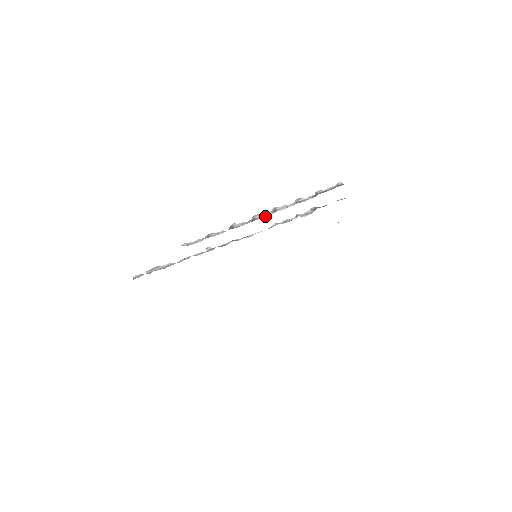
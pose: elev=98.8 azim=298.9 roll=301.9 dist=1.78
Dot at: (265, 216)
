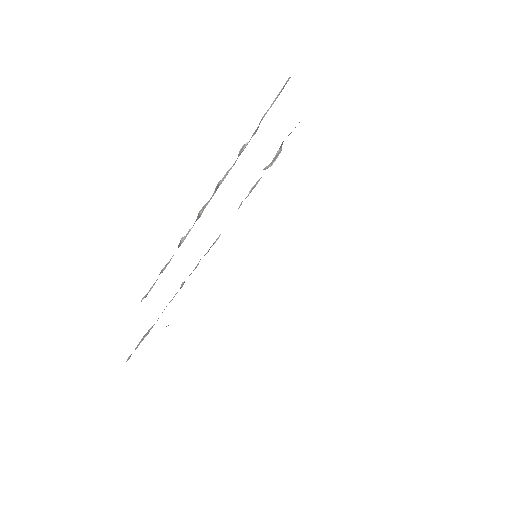
Dot at: occluded
